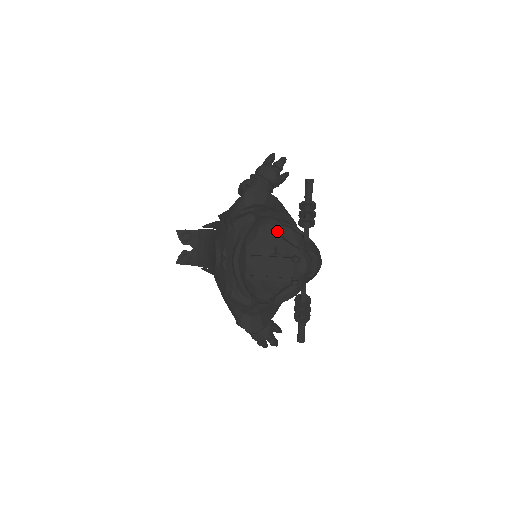
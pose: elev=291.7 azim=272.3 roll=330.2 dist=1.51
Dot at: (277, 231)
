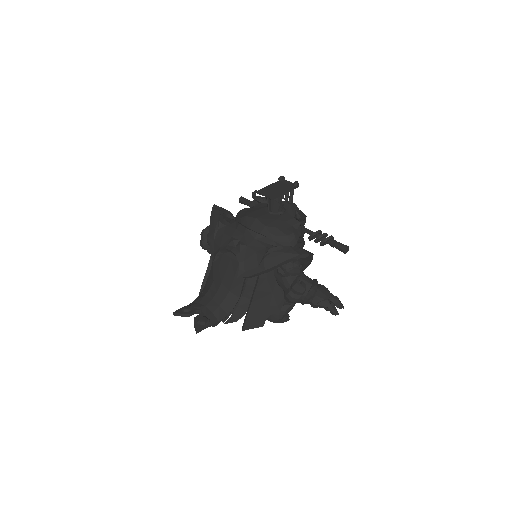
Dot at: (254, 195)
